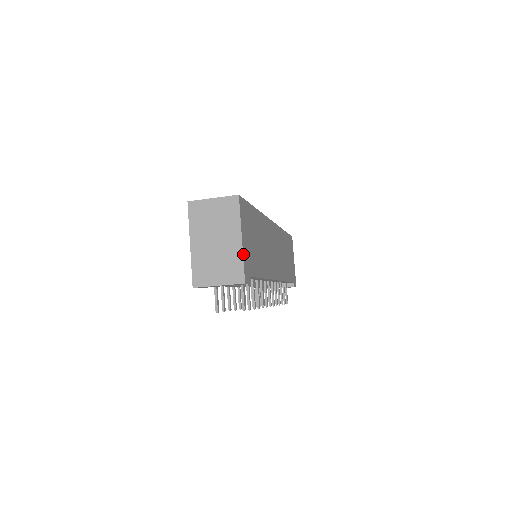
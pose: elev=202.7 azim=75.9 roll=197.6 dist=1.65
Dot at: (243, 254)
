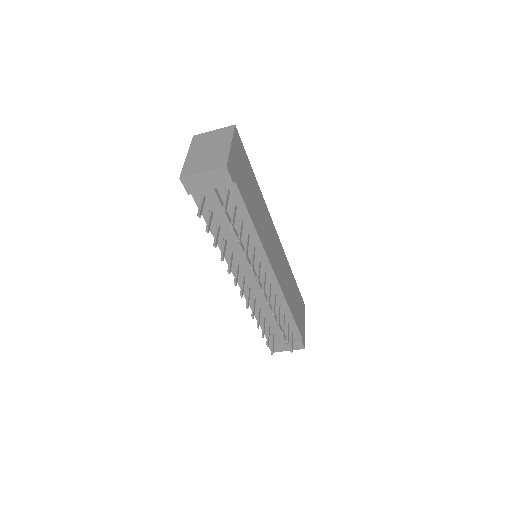
Dot at: (230, 153)
